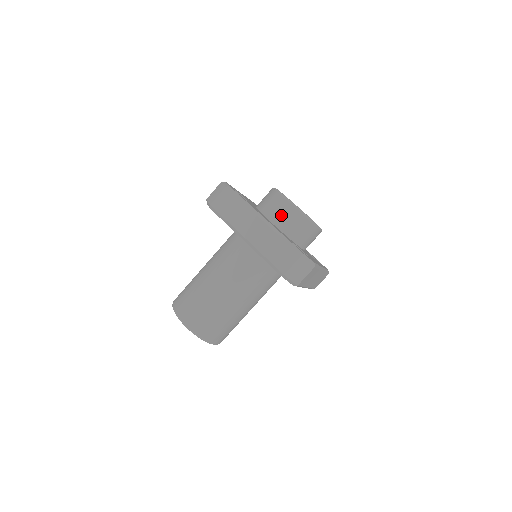
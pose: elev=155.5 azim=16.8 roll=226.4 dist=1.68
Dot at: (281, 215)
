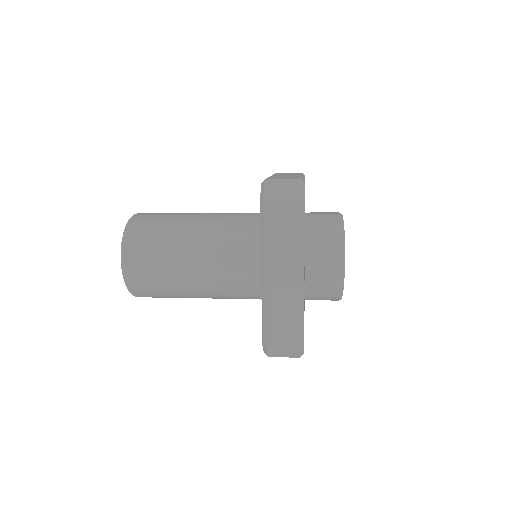
Dot at: (320, 213)
